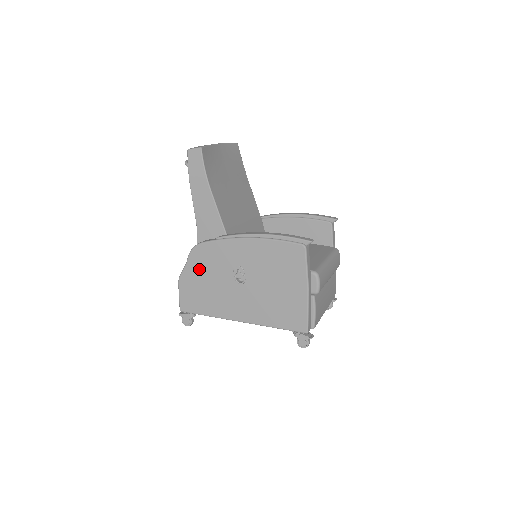
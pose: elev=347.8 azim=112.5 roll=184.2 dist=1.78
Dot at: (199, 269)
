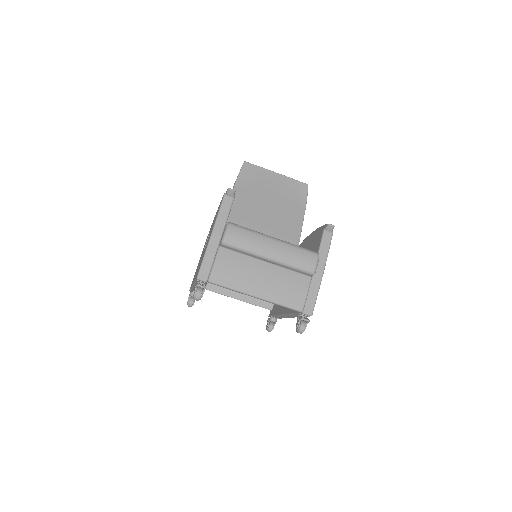
Dot at: occluded
